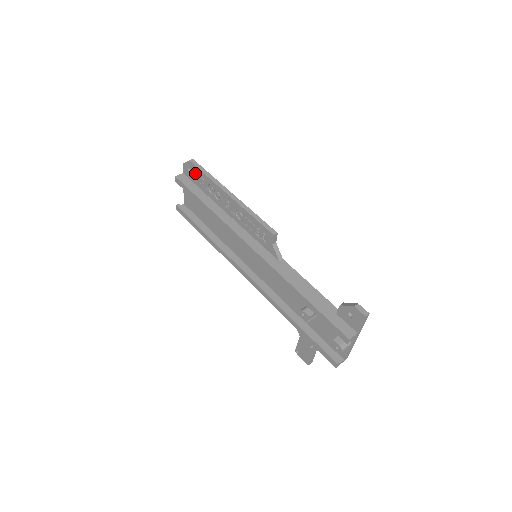
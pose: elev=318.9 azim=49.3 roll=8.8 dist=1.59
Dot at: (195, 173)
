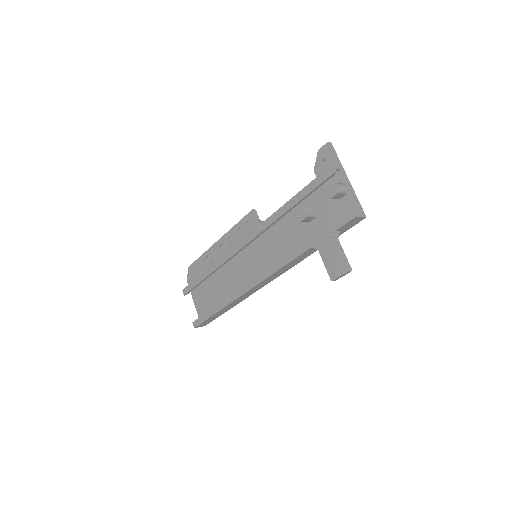
Dot at: (195, 270)
